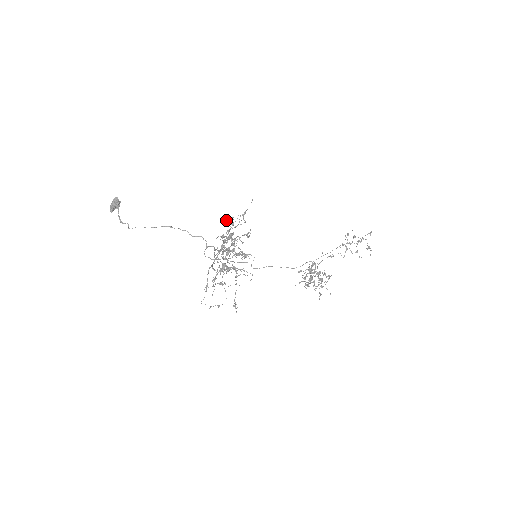
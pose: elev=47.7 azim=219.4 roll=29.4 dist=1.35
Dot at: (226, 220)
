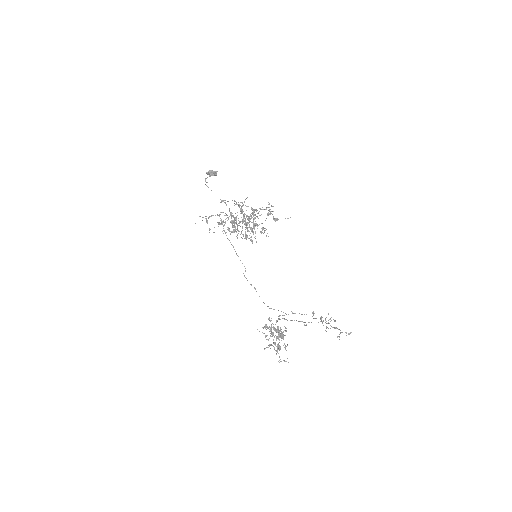
Dot at: occluded
